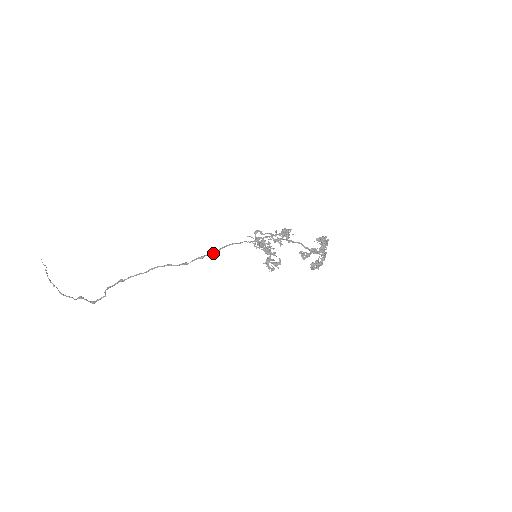
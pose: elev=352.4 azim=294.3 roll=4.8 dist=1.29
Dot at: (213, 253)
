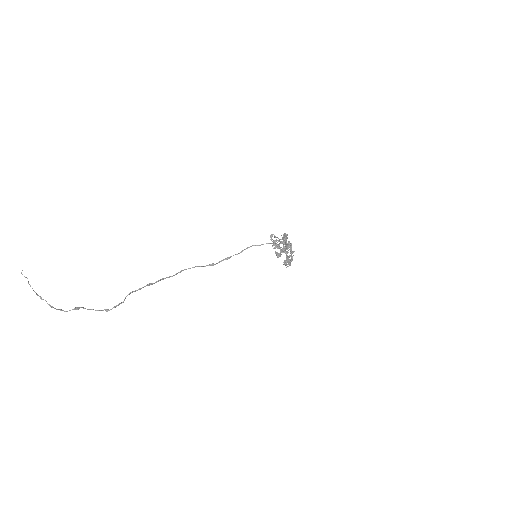
Dot at: occluded
